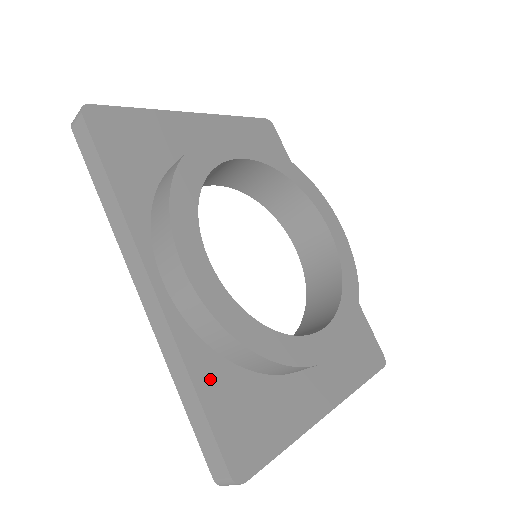
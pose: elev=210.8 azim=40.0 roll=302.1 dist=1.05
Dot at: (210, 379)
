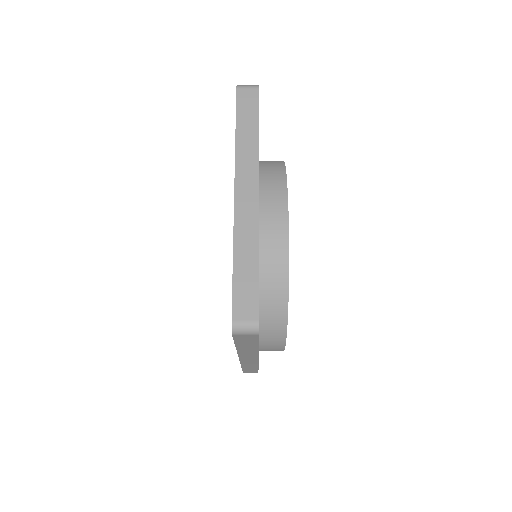
Dot at: occluded
